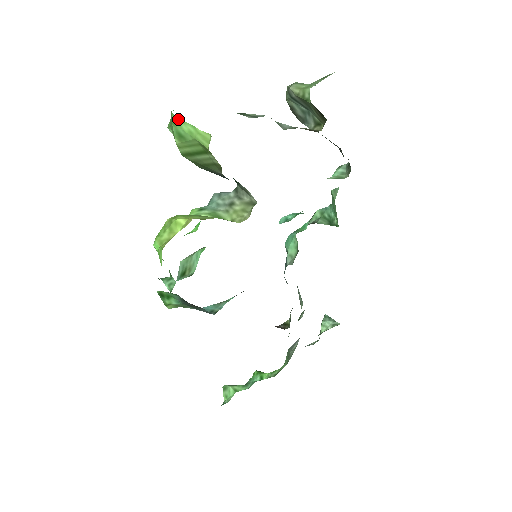
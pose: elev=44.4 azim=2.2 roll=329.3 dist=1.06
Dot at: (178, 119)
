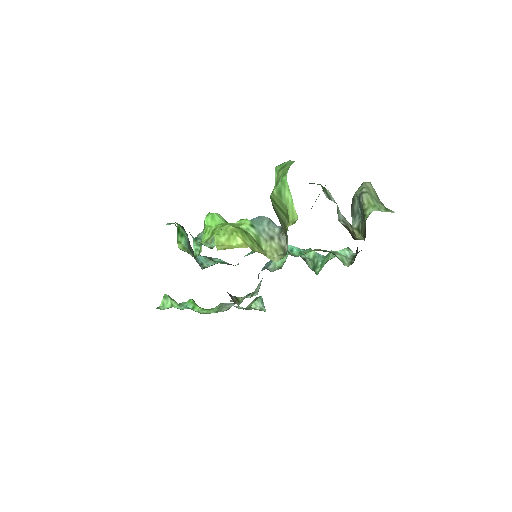
Dot at: (287, 184)
